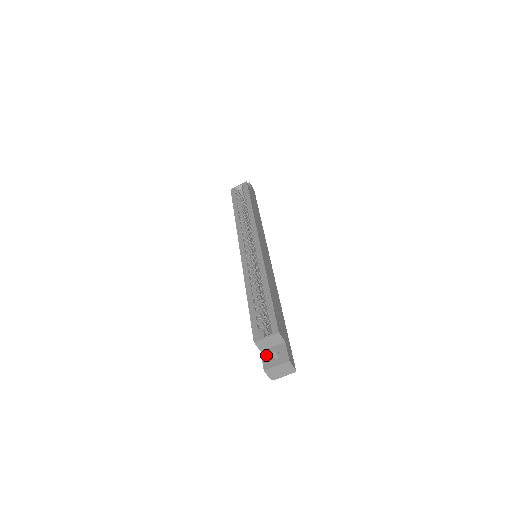
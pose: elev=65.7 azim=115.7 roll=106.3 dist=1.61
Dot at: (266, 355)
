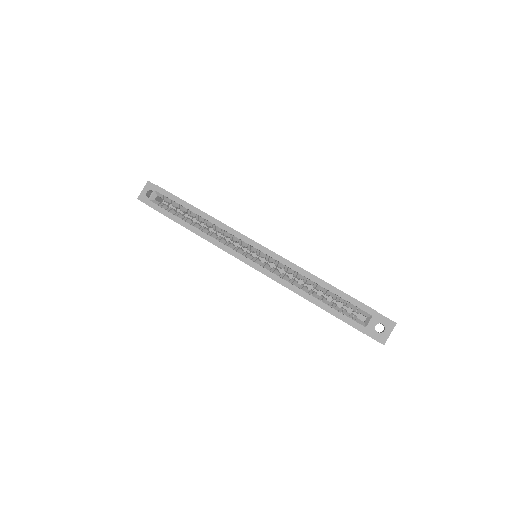
Dot at: (372, 333)
